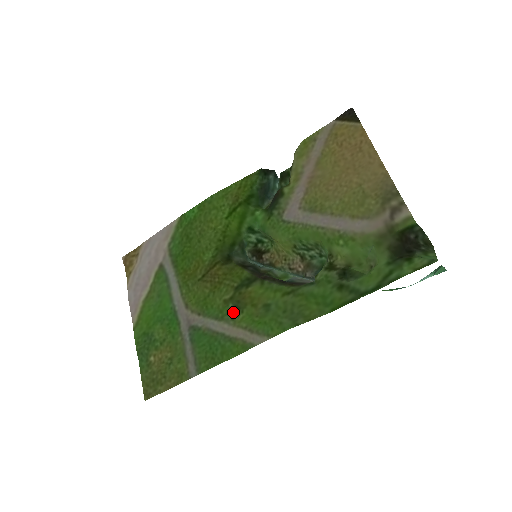
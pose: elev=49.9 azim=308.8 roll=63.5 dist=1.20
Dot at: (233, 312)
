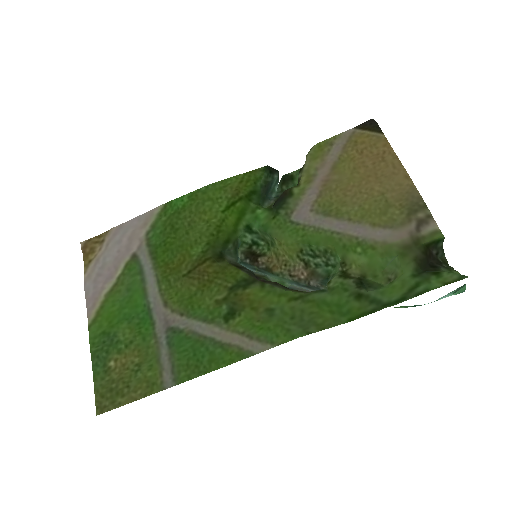
Dot at: (227, 314)
